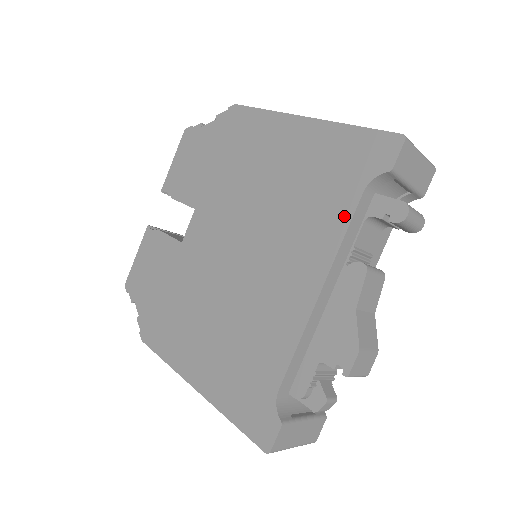
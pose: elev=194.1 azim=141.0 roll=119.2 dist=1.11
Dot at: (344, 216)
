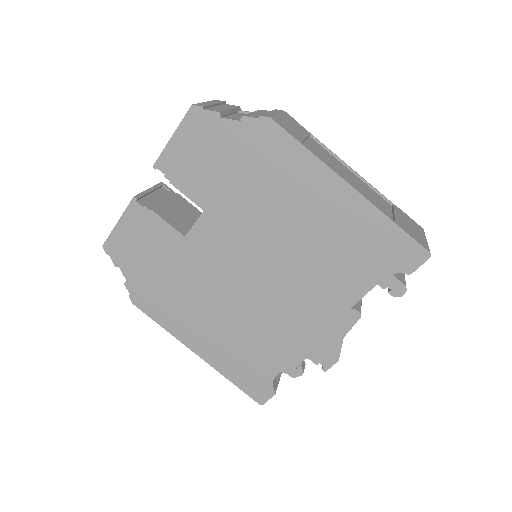
Dot at: (361, 289)
